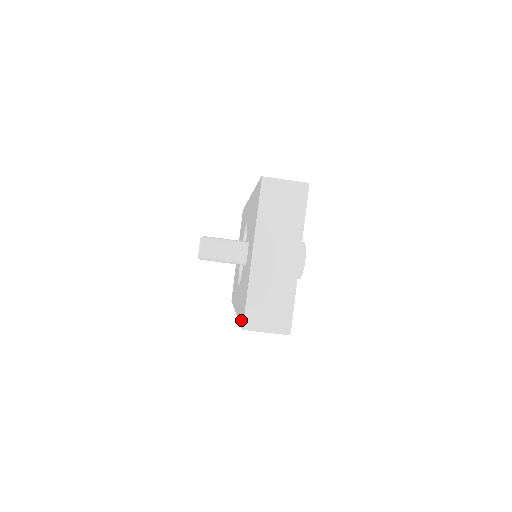
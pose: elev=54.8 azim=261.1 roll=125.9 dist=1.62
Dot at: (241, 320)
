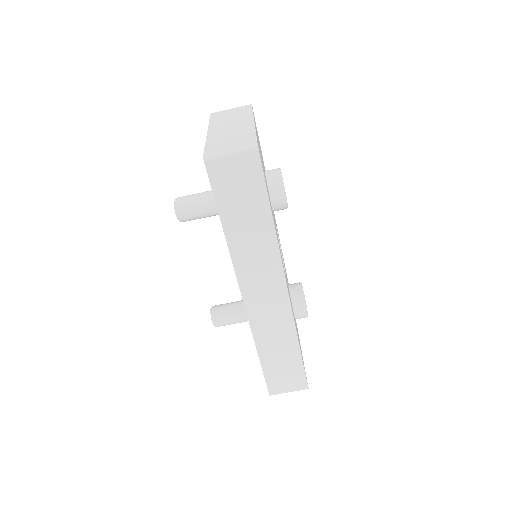
Dot at: (211, 185)
